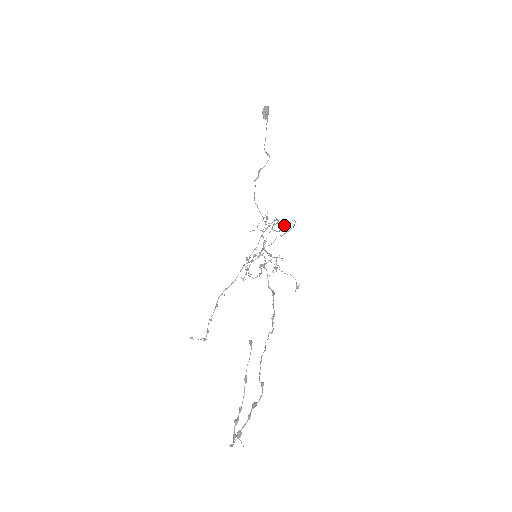
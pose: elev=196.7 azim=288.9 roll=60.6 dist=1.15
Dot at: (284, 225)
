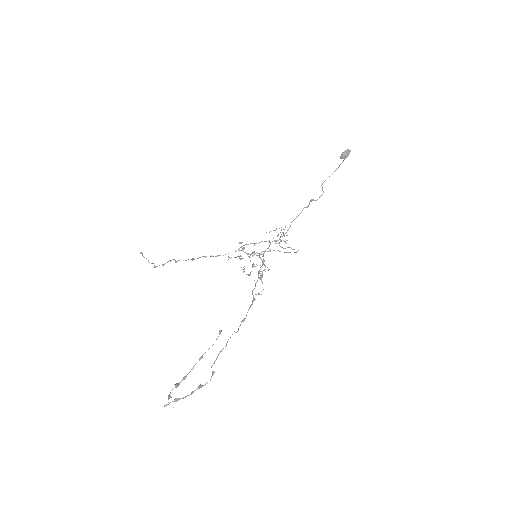
Dot at: occluded
